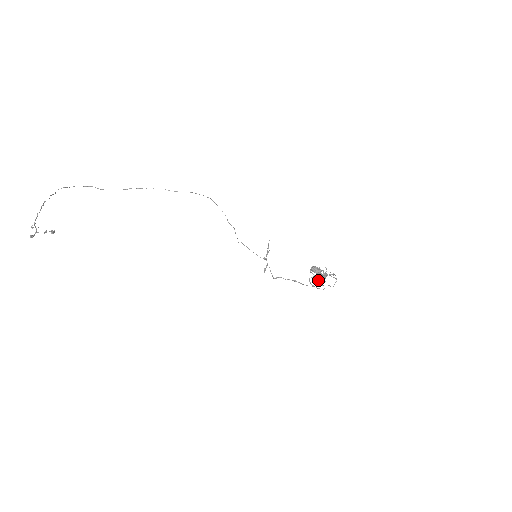
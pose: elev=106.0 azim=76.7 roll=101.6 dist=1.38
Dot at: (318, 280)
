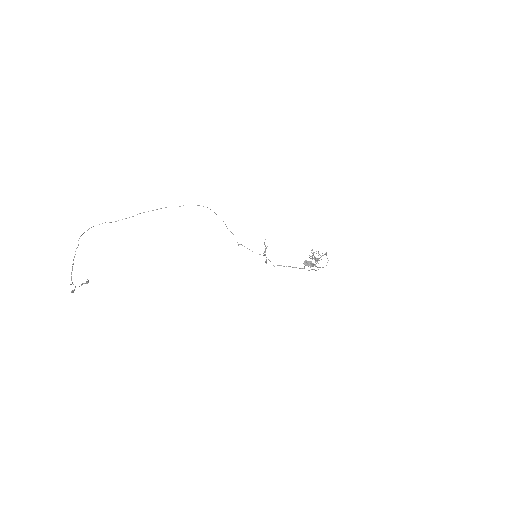
Dot at: occluded
